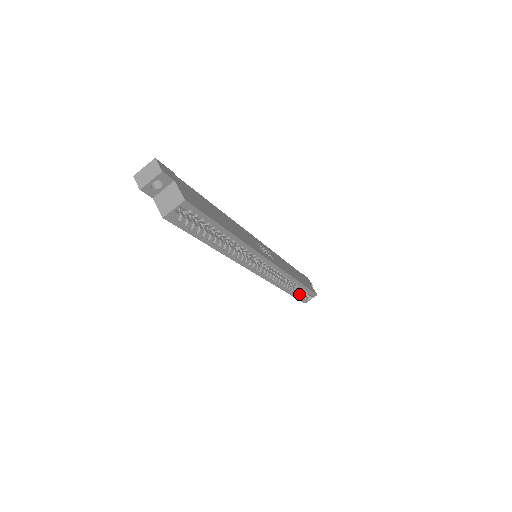
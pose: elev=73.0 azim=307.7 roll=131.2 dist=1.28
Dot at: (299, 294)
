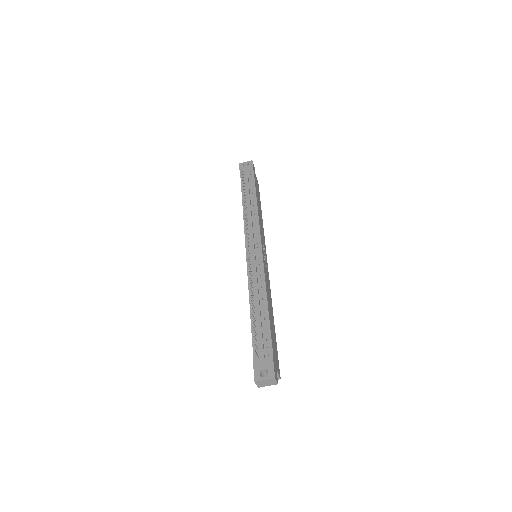
Dot at: occluded
